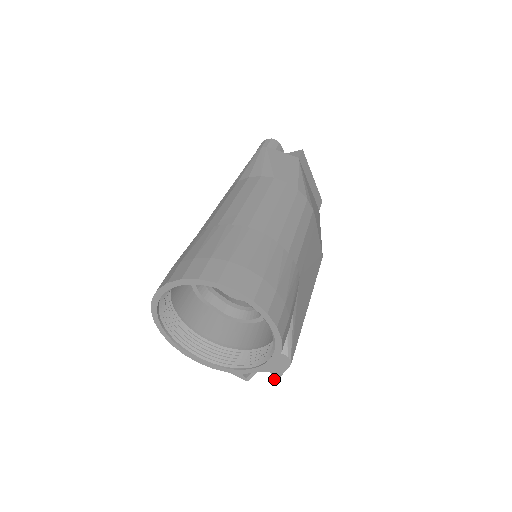
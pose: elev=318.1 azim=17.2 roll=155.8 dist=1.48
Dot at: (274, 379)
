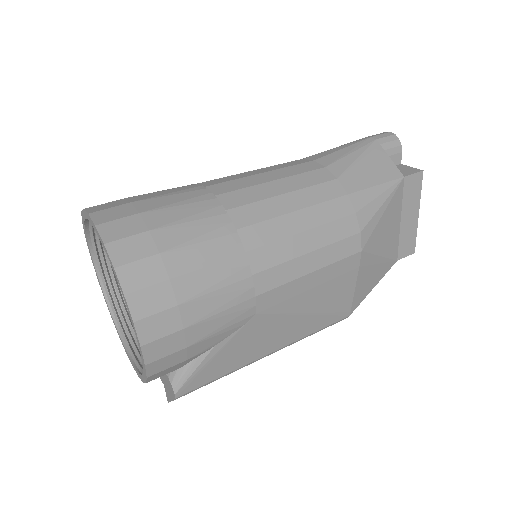
Dot at: (167, 398)
